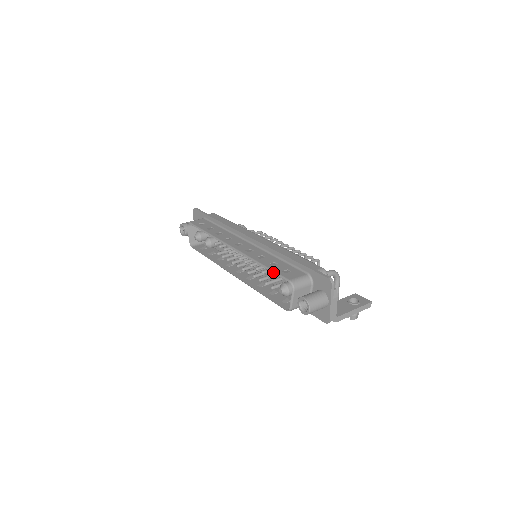
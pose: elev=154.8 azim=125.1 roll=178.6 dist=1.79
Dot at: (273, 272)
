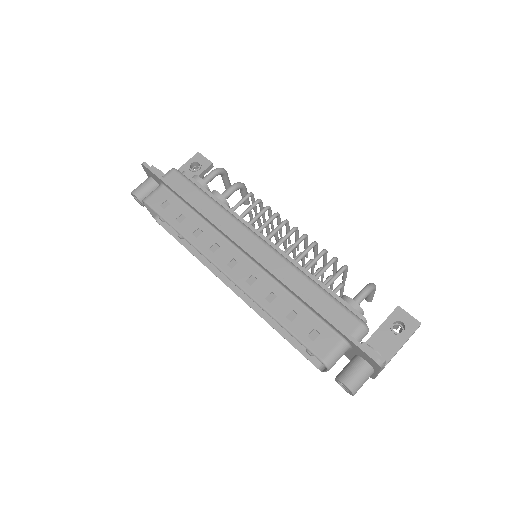
Dot at: (296, 339)
